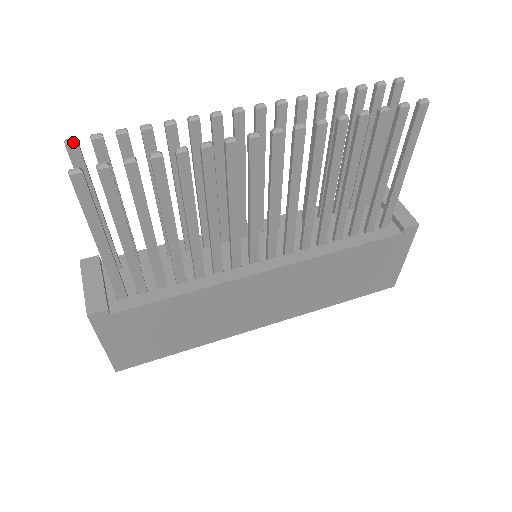
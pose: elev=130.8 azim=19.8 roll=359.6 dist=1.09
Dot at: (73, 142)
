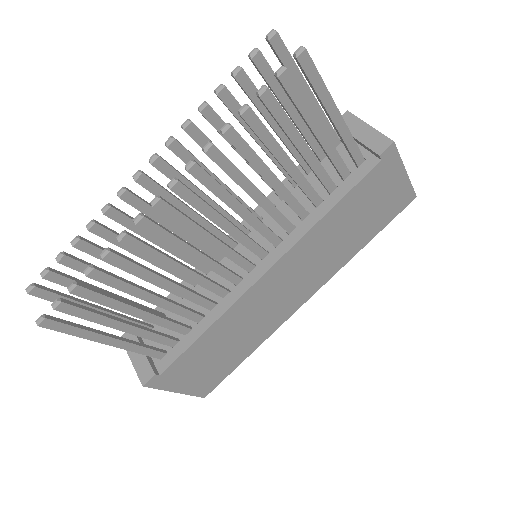
Dot at: (32, 288)
